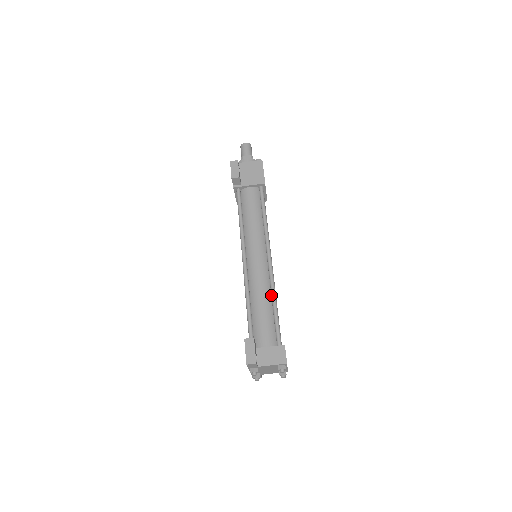
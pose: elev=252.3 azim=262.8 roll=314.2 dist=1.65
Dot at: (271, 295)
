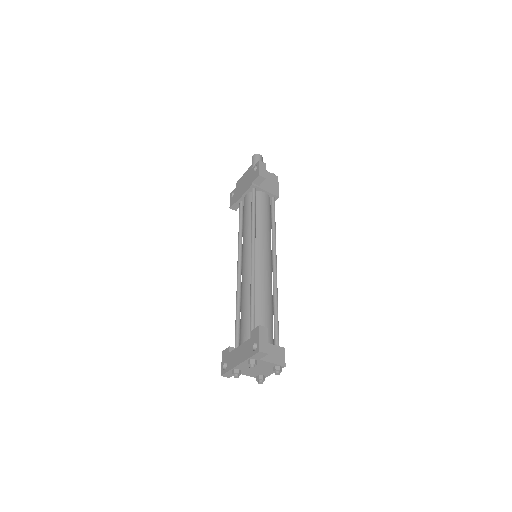
Dot at: (274, 297)
